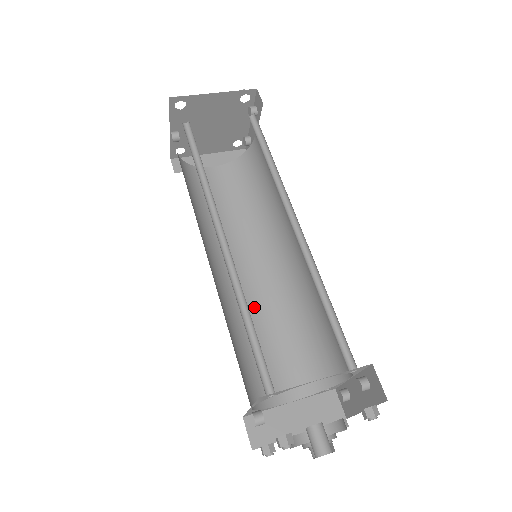
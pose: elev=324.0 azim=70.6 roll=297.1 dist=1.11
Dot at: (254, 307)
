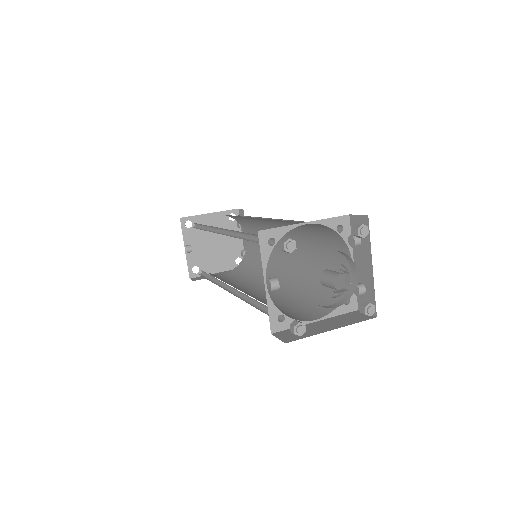
Dot at: occluded
